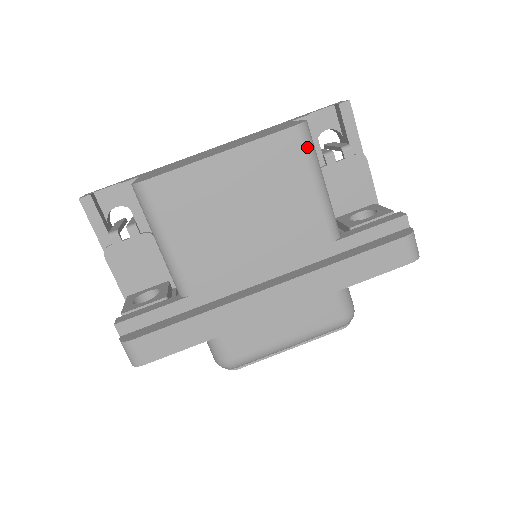
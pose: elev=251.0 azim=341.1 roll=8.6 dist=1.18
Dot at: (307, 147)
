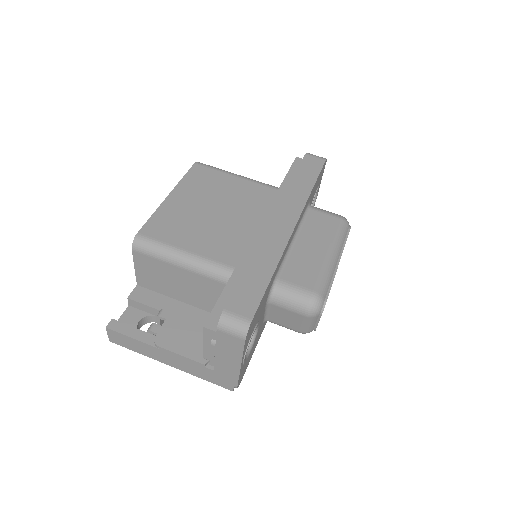
Dot at: (211, 167)
